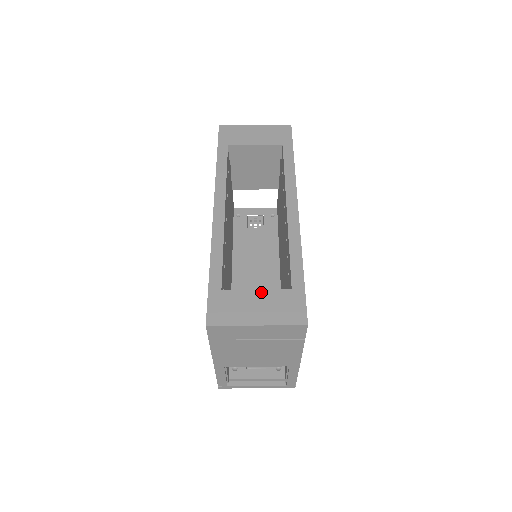
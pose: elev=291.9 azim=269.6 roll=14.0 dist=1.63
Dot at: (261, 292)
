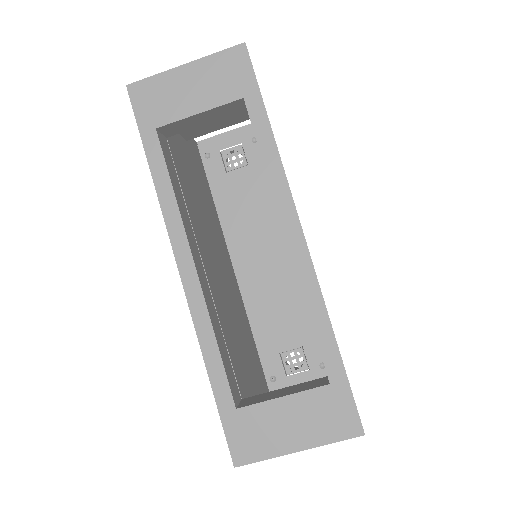
Dot at: (290, 400)
